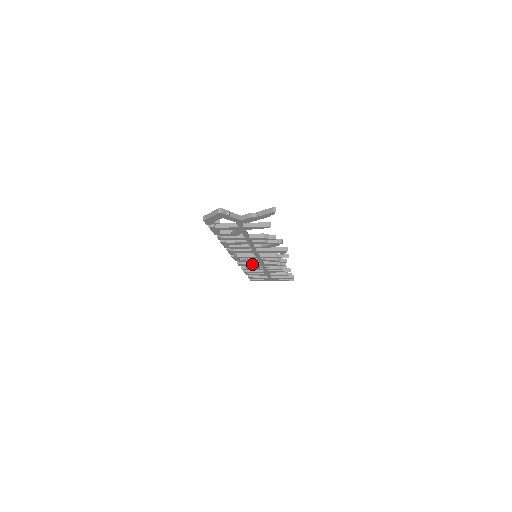
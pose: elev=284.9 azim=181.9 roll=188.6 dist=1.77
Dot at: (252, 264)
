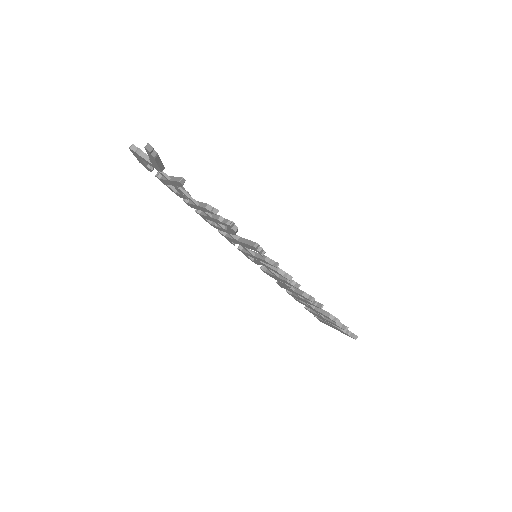
Dot at: (271, 274)
